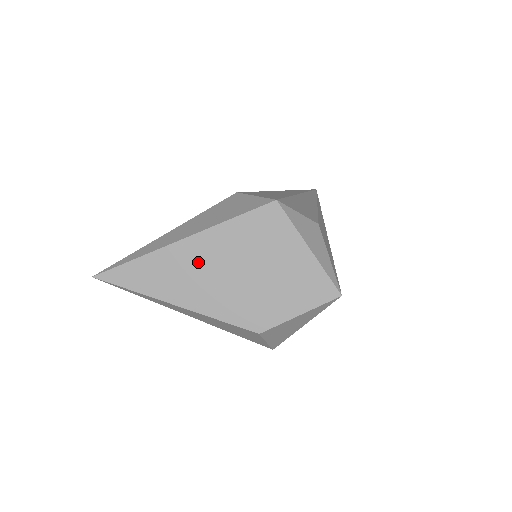
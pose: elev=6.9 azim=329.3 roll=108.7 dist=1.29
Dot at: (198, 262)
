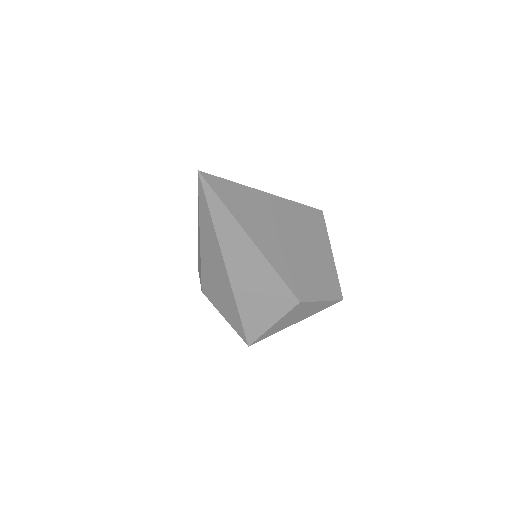
Dot at: (276, 218)
